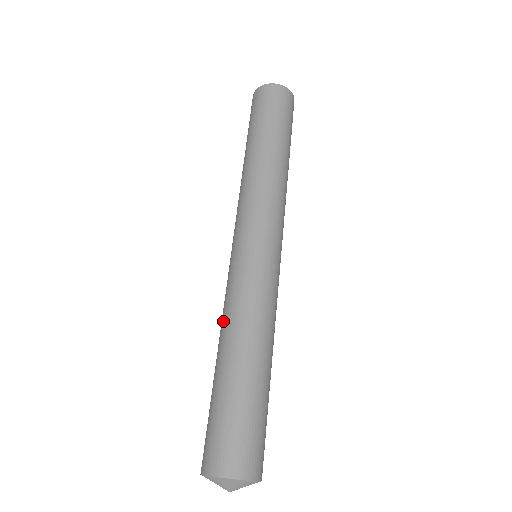
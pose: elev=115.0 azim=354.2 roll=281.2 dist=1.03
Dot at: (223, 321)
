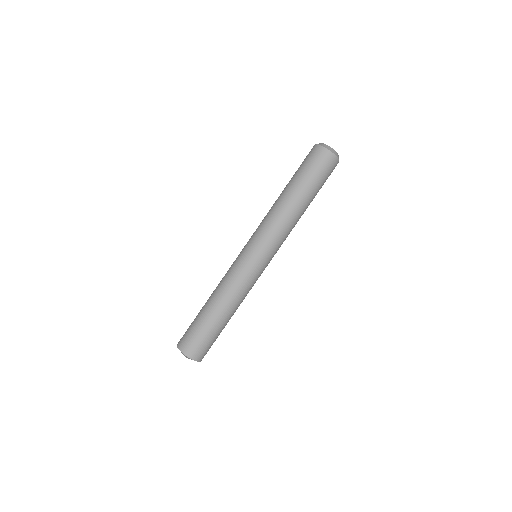
Dot at: occluded
